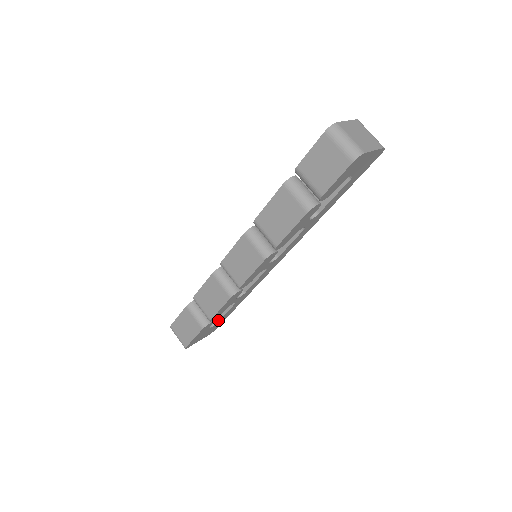
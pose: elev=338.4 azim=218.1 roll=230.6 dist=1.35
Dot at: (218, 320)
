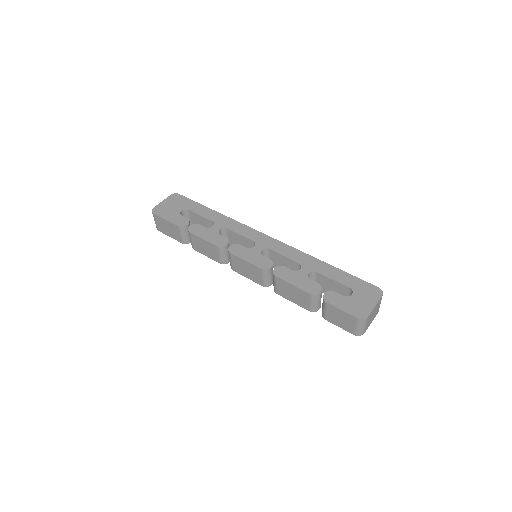
Dot at: occluded
